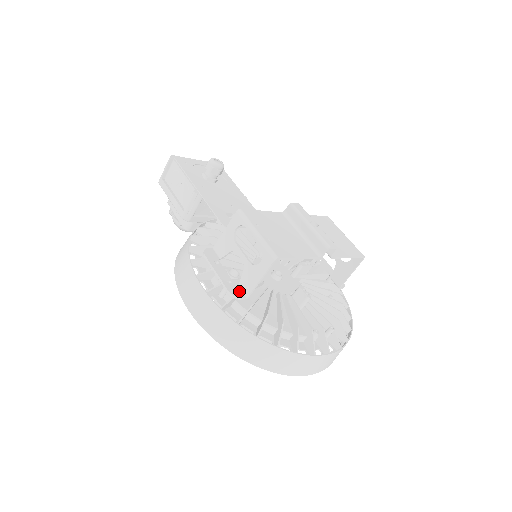
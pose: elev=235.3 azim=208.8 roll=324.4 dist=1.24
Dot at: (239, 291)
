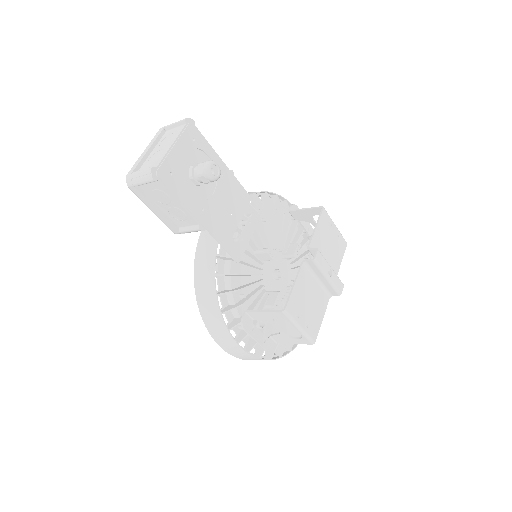
Dot at: (272, 342)
